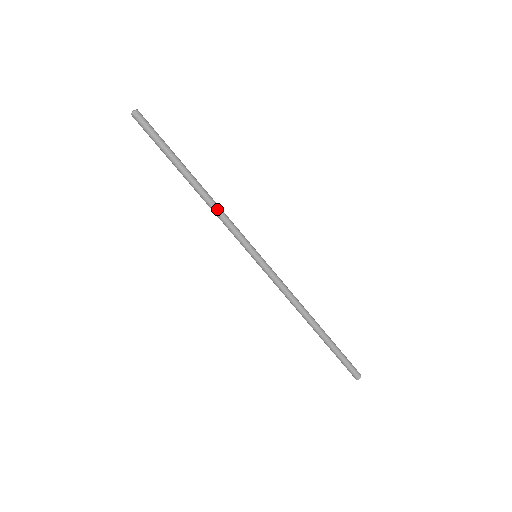
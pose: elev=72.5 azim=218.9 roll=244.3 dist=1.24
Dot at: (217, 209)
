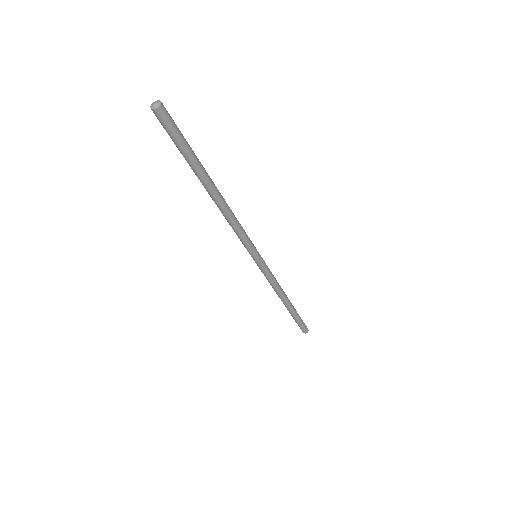
Dot at: (228, 221)
